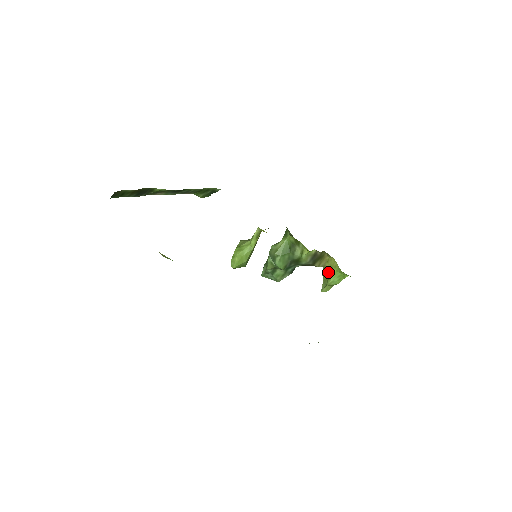
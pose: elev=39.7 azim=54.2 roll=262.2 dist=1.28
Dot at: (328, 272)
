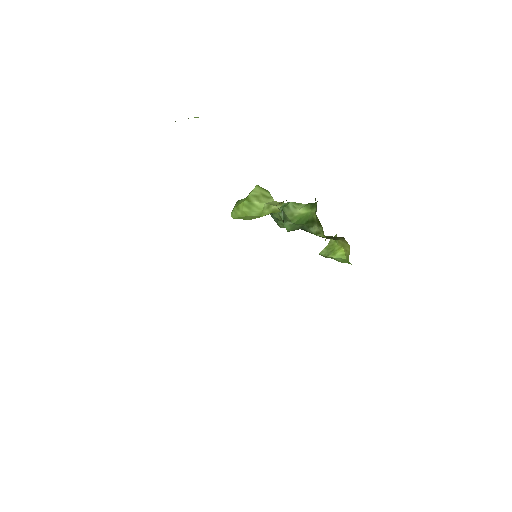
Dot at: (337, 244)
